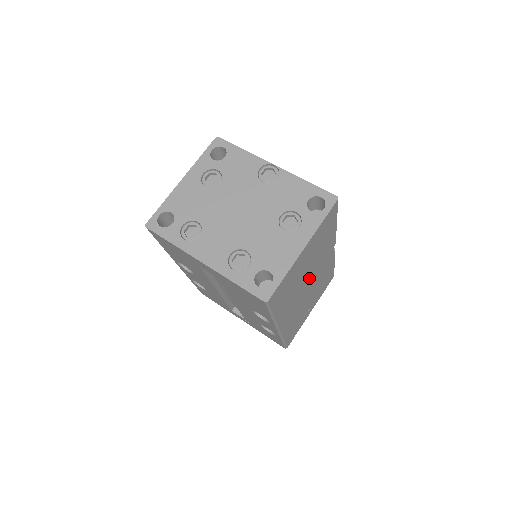
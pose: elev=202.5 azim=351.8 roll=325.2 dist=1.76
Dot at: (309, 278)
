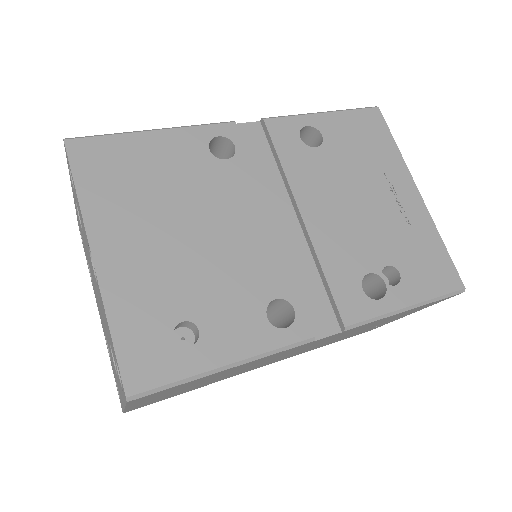
Dot at: occluded
